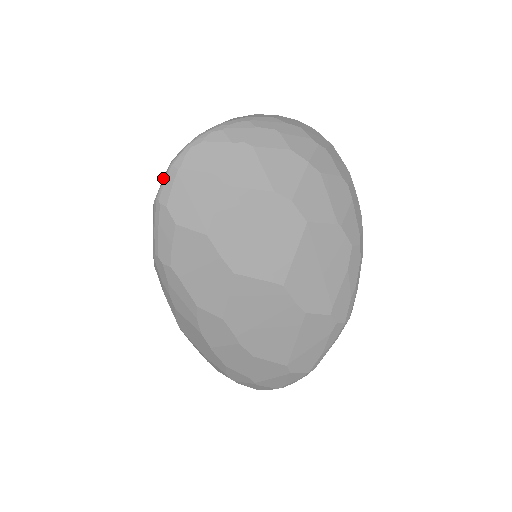
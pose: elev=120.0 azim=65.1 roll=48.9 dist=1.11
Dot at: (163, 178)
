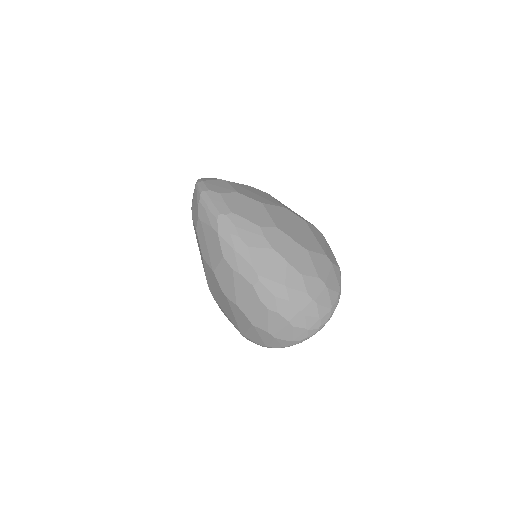
Dot at: (197, 188)
